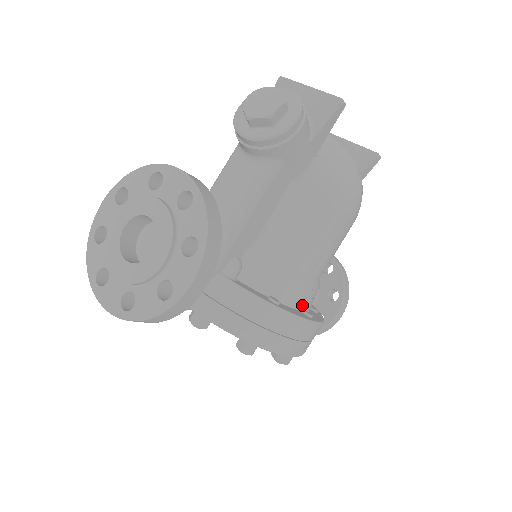
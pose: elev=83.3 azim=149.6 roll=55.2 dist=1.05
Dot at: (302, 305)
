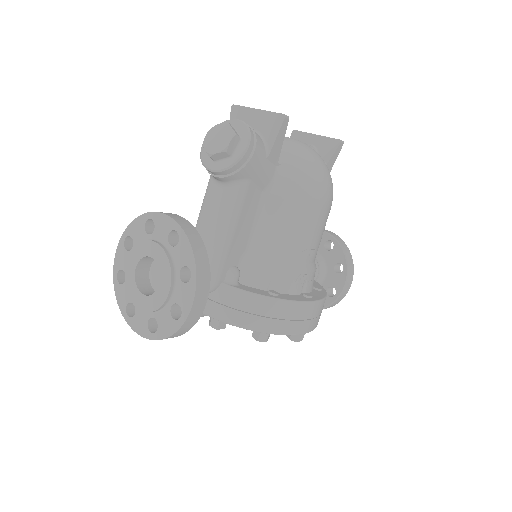
Dot at: (302, 289)
